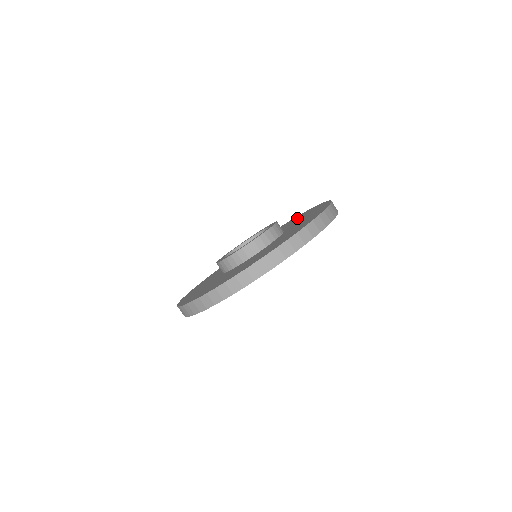
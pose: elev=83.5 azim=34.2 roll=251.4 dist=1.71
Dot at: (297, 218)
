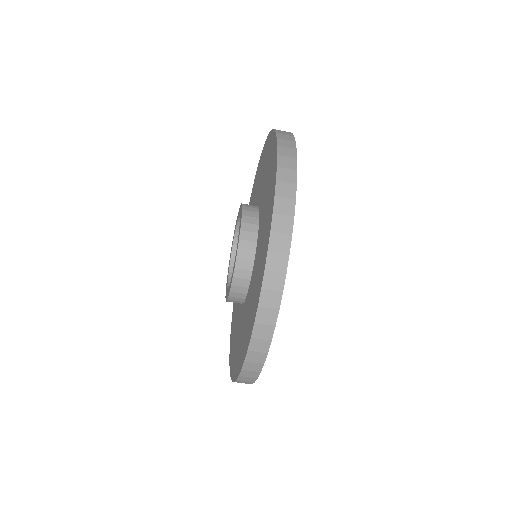
Dot at: (268, 194)
